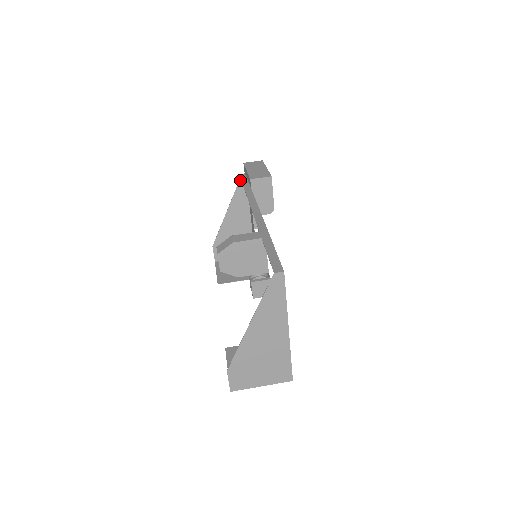
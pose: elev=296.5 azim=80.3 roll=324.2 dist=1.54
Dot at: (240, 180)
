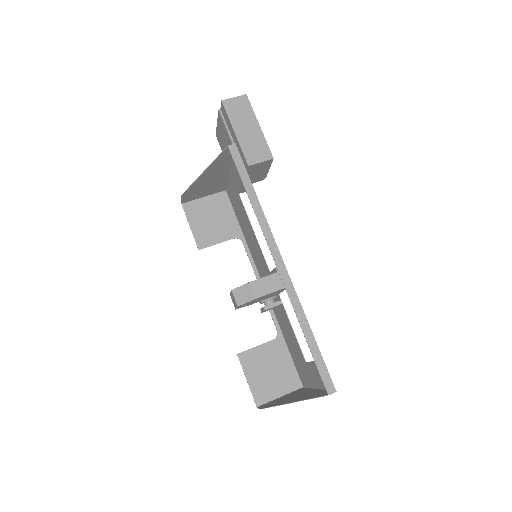
Dot at: (227, 147)
